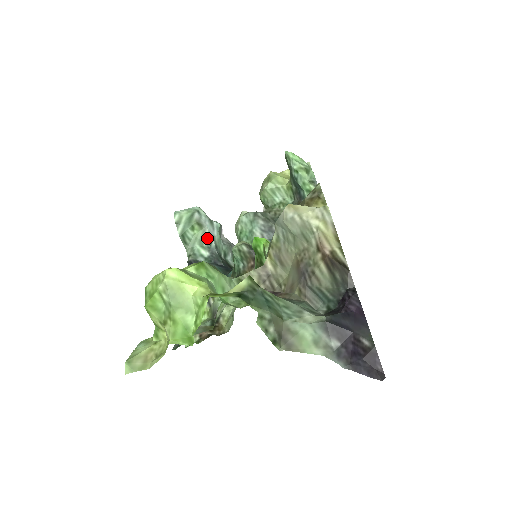
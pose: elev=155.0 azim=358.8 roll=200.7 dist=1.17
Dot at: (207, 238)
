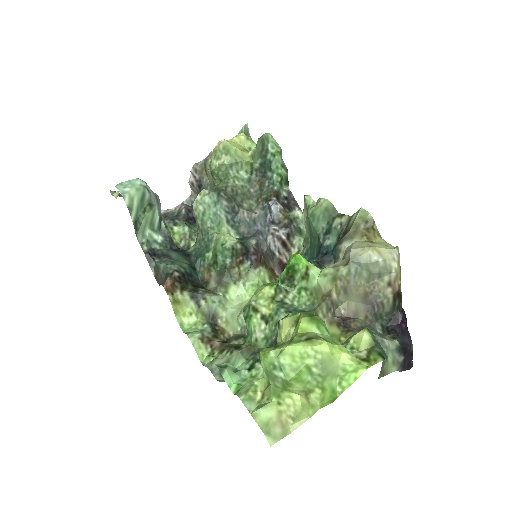
Dot at: (157, 219)
